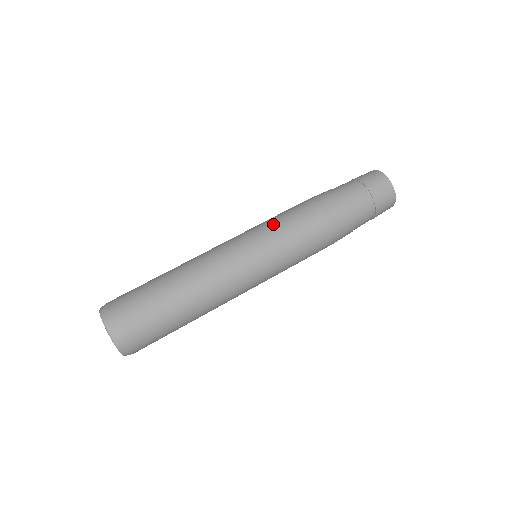
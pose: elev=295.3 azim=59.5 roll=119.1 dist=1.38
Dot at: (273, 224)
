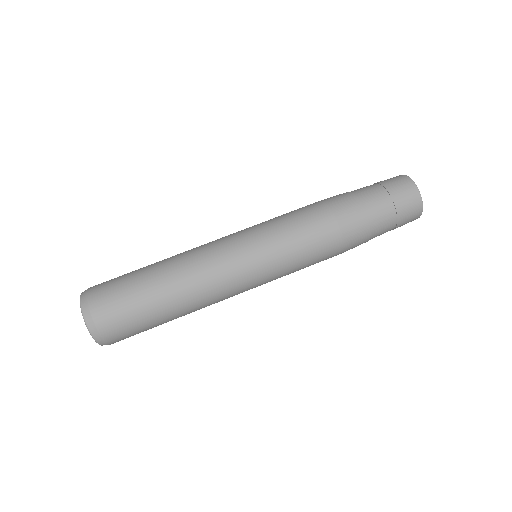
Dot at: occluded
